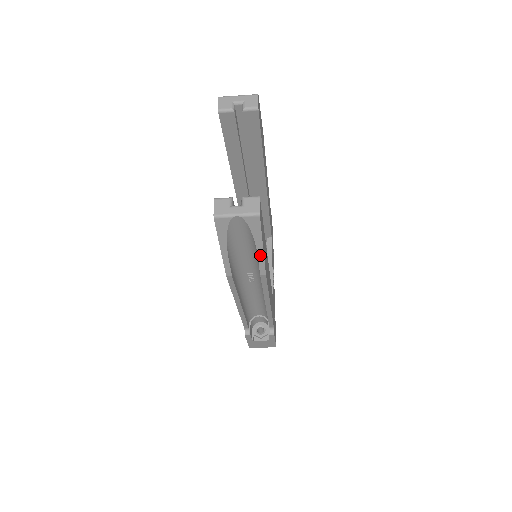
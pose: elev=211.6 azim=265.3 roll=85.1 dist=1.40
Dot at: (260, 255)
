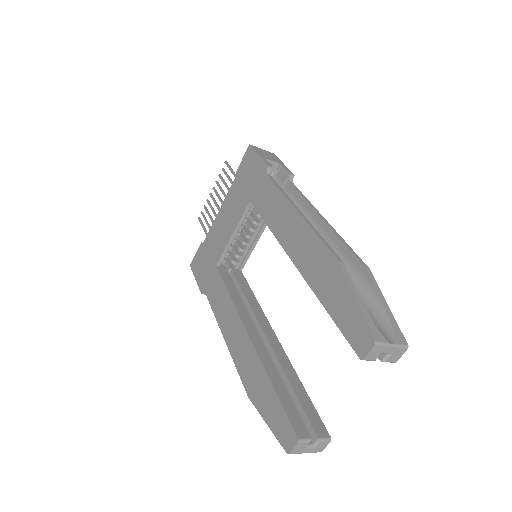
Dot at: occluded
